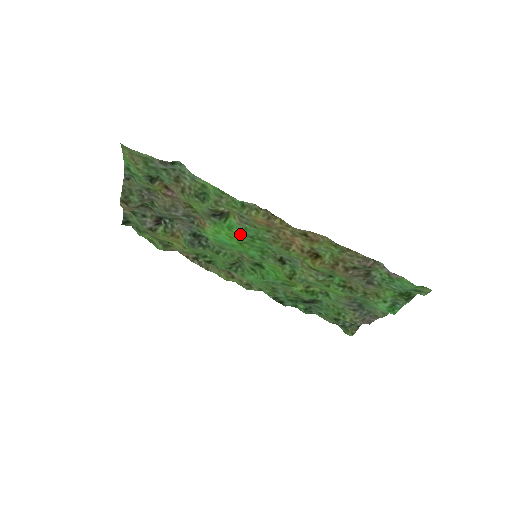
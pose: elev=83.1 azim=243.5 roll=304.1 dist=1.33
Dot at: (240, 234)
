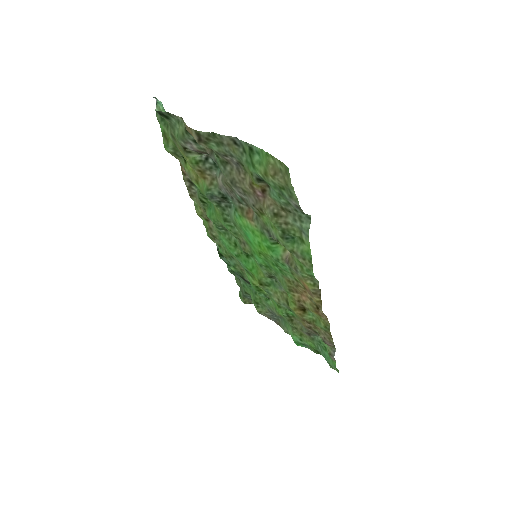
Dot at: (272, 257)
